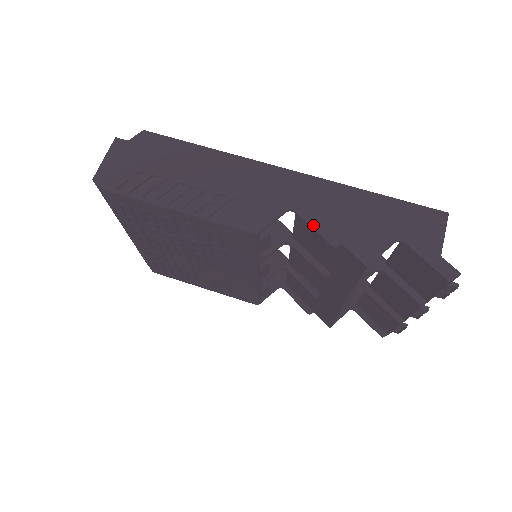
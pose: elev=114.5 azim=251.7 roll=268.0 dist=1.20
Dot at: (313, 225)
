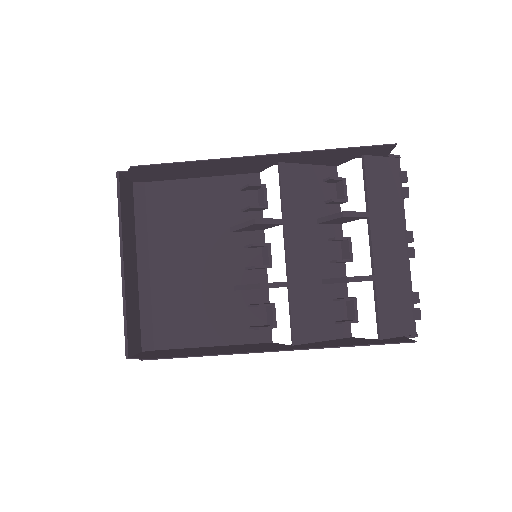
Dot at: occluded
